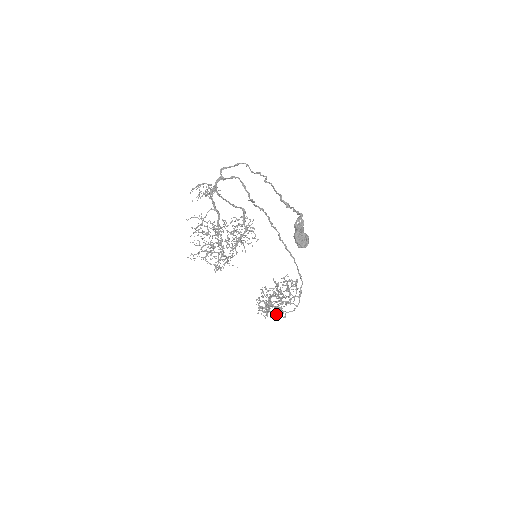
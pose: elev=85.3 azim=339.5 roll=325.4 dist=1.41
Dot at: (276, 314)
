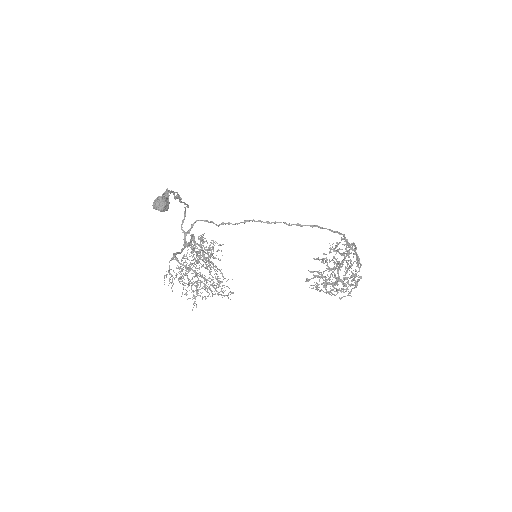
Dot at: (355, 283)
